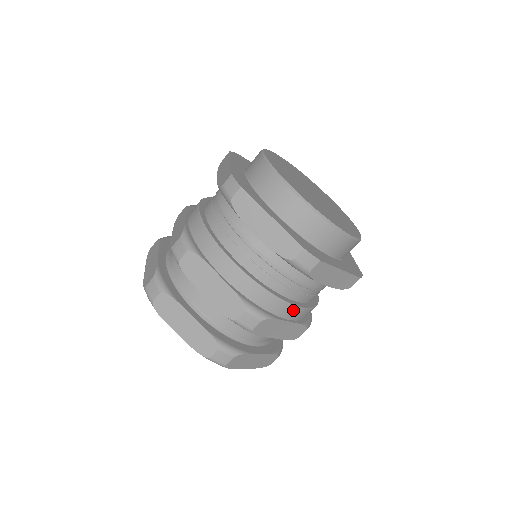
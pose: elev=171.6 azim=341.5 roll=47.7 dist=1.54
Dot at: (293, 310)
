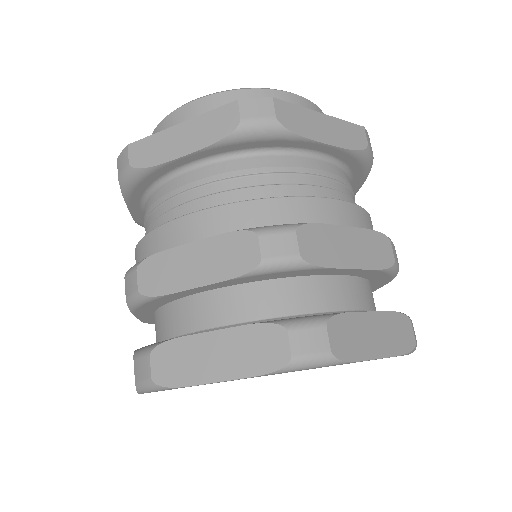
Dot at: occluded
